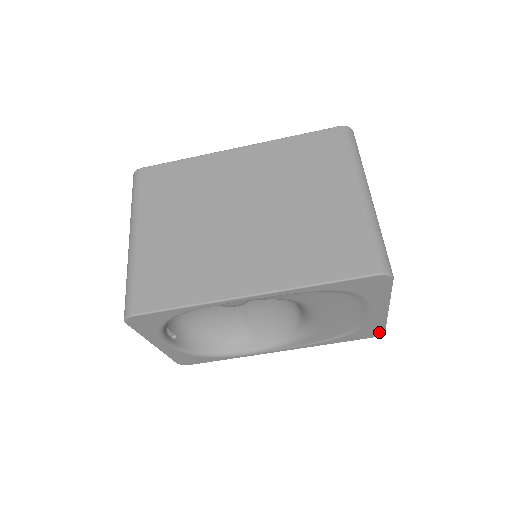
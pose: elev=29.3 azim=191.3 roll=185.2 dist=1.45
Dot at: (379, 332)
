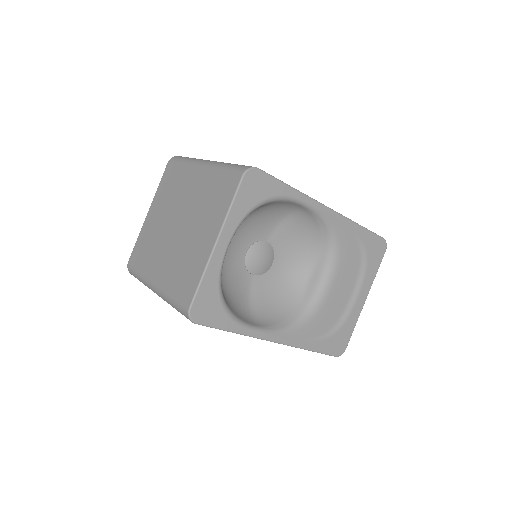
Dot at: (344, 346)
